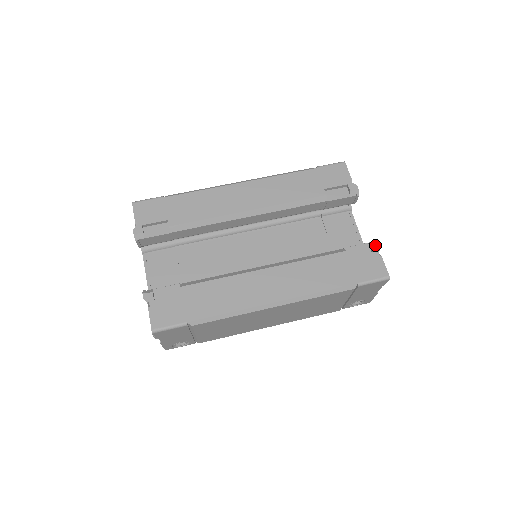
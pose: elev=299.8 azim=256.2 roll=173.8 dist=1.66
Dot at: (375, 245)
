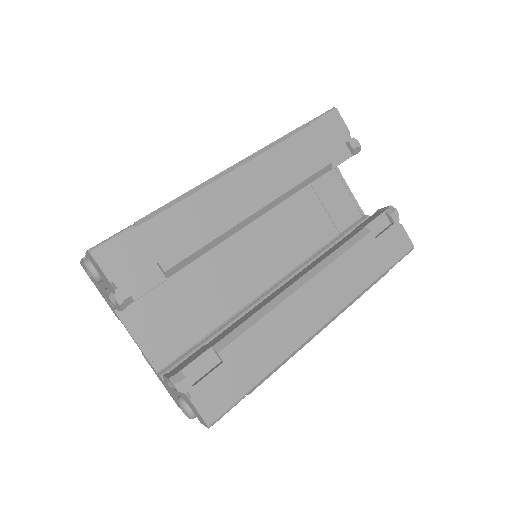
Dot at: (394, 214)
